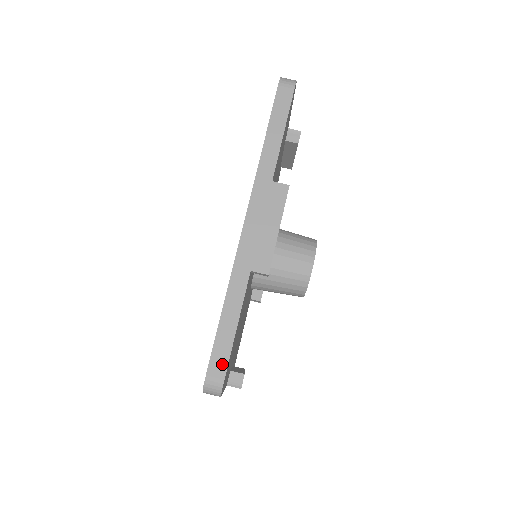
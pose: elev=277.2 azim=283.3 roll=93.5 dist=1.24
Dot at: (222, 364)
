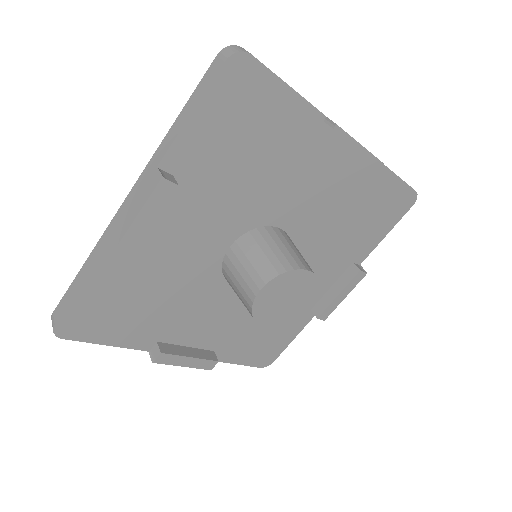
Dot at: (60, 312)
